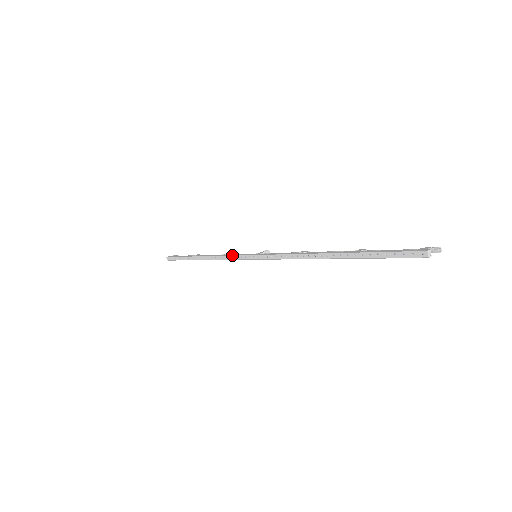
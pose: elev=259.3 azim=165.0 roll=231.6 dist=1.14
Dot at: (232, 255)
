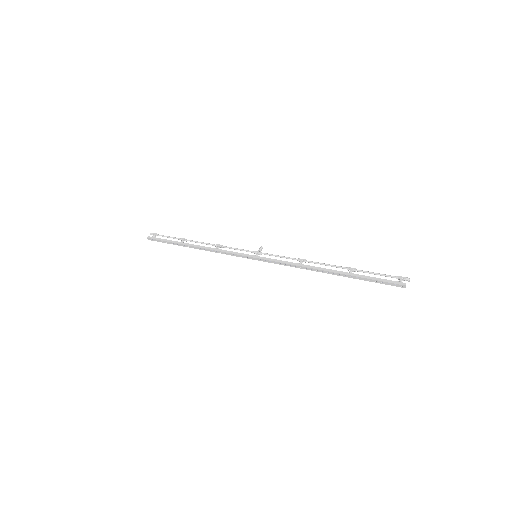
Dot at: (232, 253)
